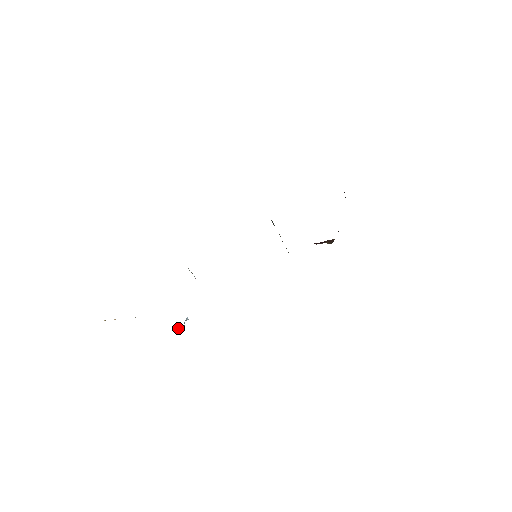
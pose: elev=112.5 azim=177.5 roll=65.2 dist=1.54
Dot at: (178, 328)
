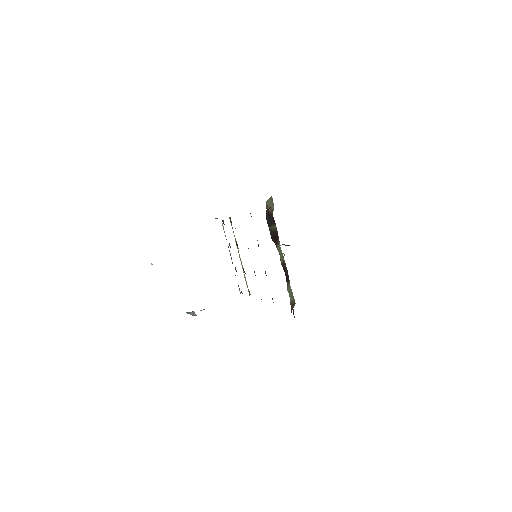
Dot at: (190, 313)
